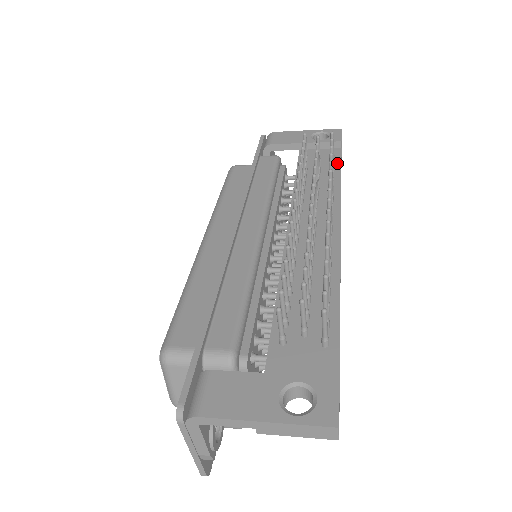
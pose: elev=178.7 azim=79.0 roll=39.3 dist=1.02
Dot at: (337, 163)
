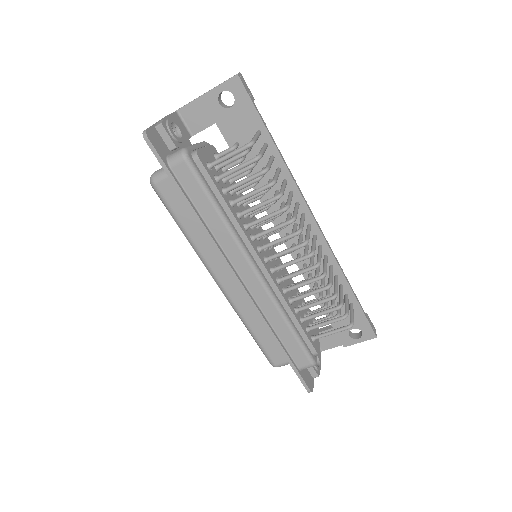
Dot at: (353, 298)
